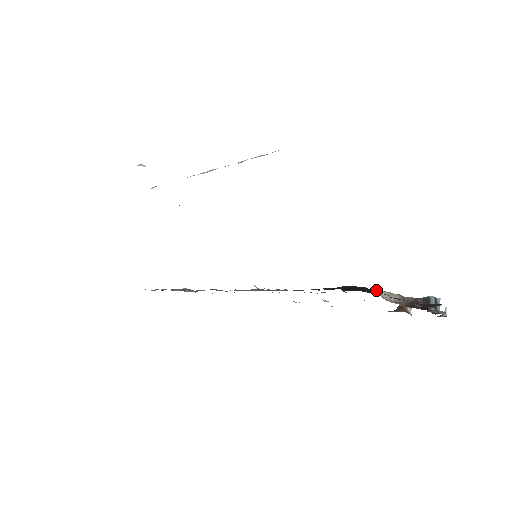
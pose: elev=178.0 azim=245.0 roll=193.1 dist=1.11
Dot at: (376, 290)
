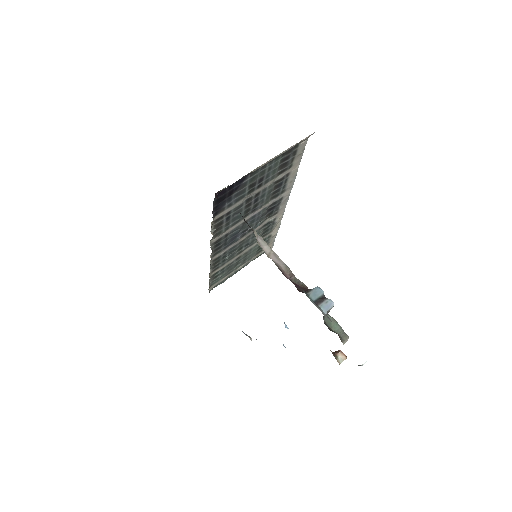
Dot at: (259, 236)
